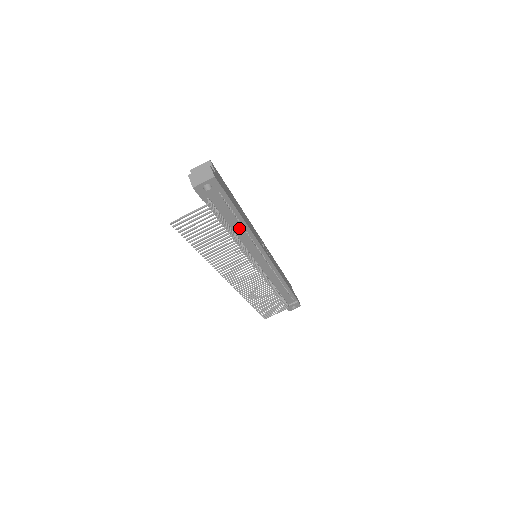
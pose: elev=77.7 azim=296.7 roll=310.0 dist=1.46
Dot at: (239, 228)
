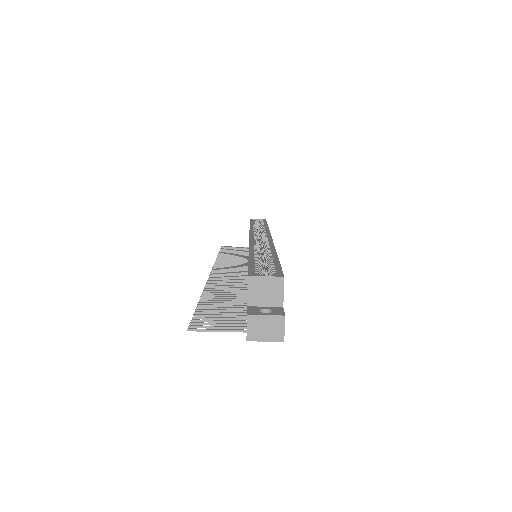
Dot at: occluded
